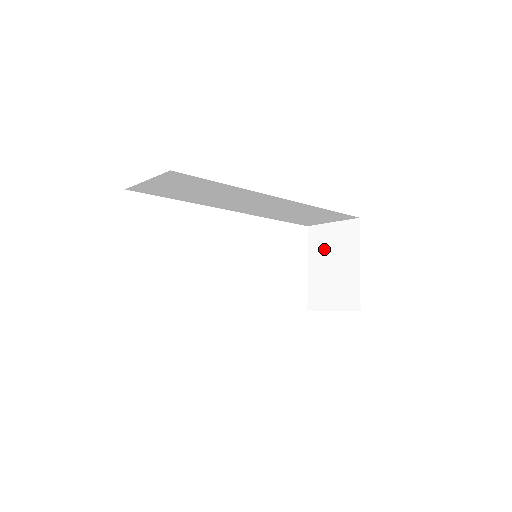
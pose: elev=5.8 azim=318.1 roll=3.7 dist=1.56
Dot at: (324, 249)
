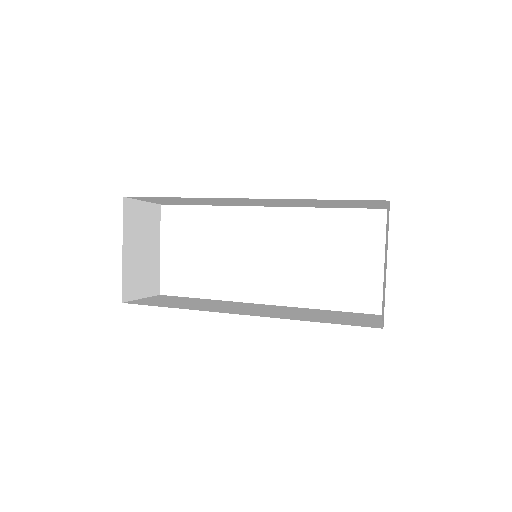
Dot at: (386, 240)
